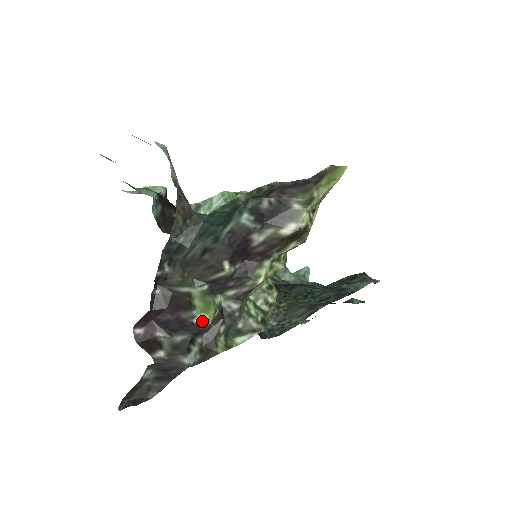
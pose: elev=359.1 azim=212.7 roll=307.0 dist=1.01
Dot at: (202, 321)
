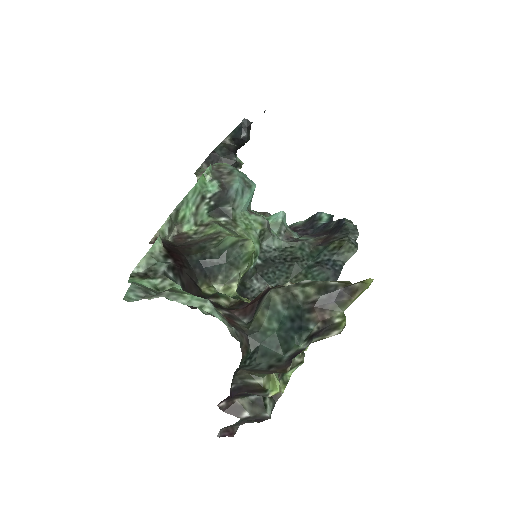
Dot at: (274, 394)
